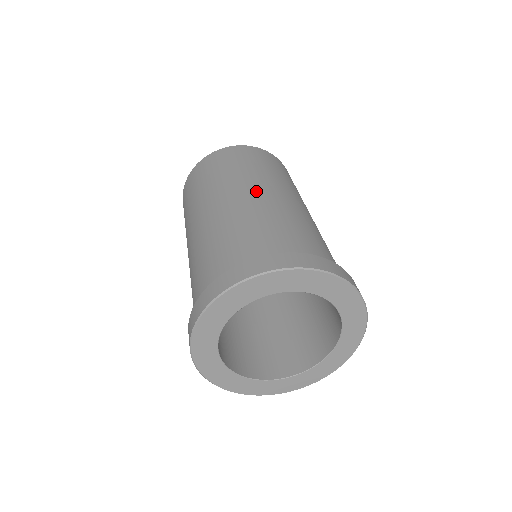
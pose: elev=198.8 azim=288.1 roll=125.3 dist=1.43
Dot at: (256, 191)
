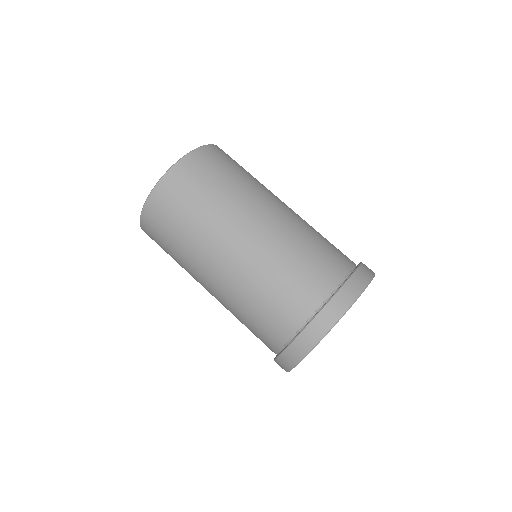
Dot at: (273, 210)
